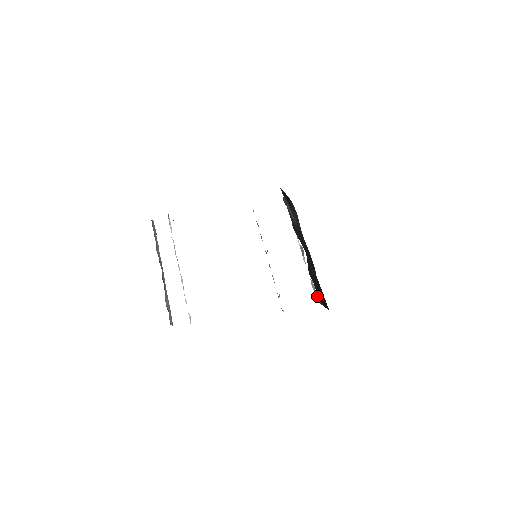
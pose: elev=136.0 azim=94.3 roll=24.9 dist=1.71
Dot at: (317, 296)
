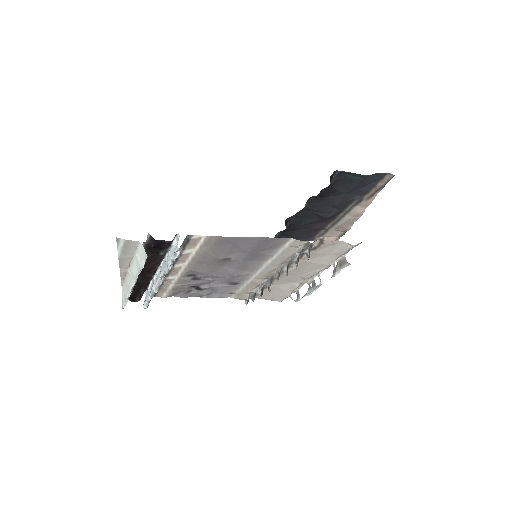
Dot at: (344, 256)
